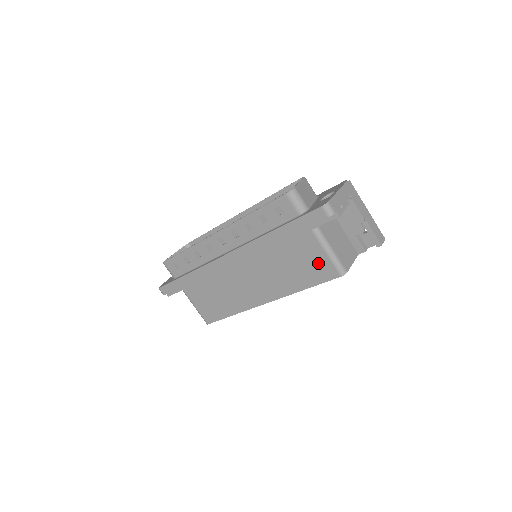
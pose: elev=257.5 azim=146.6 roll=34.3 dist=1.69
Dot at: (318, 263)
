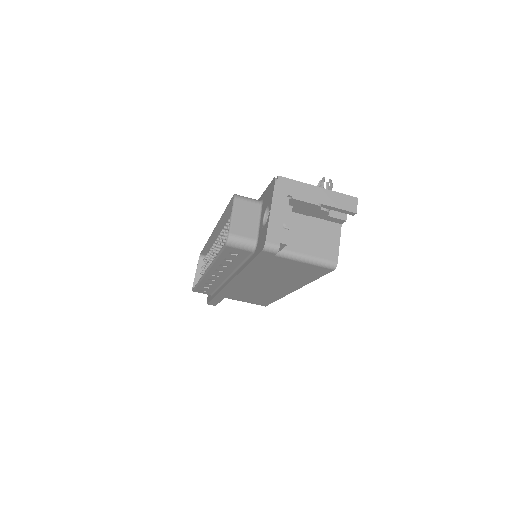
Dot at: (305, 268)
